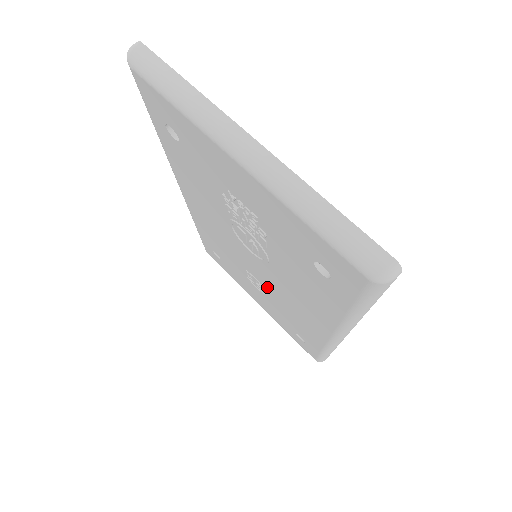
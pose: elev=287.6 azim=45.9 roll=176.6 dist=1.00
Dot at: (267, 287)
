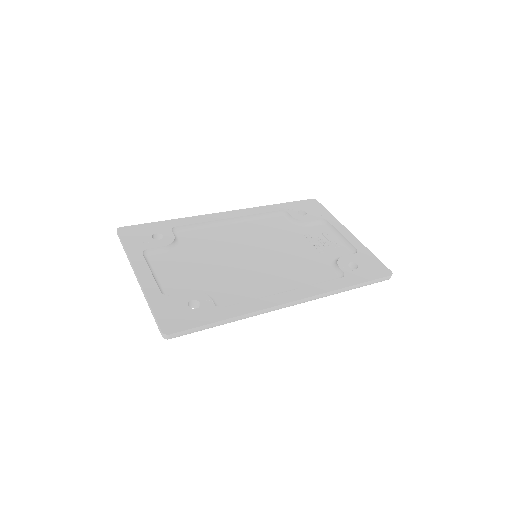
Dot at: occluded
